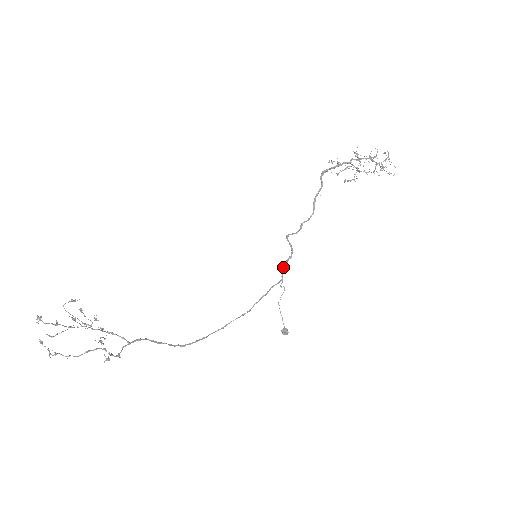
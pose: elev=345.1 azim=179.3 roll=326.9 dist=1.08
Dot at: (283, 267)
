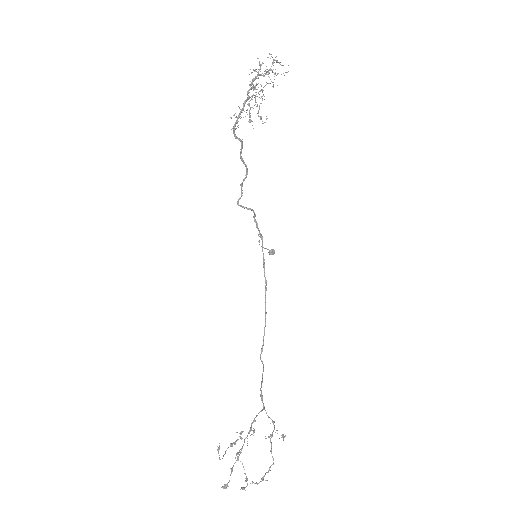
Dot at: (258, 229)
